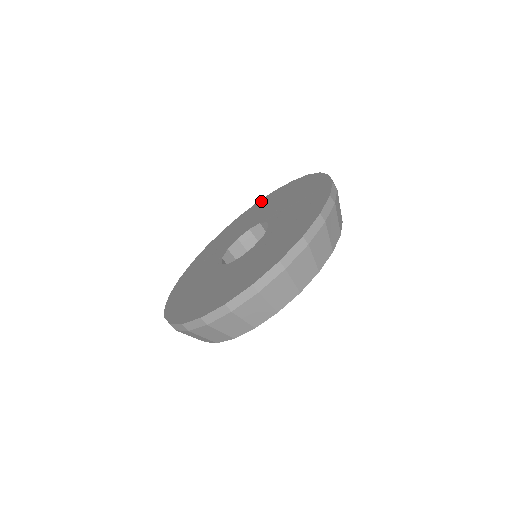
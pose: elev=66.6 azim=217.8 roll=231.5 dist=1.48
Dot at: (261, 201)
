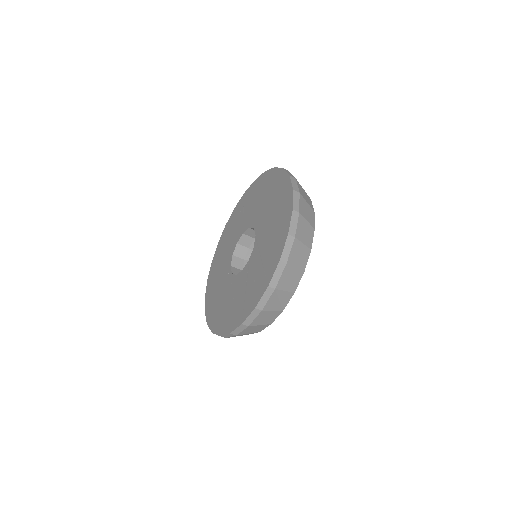
Dot at: (281, 176)
